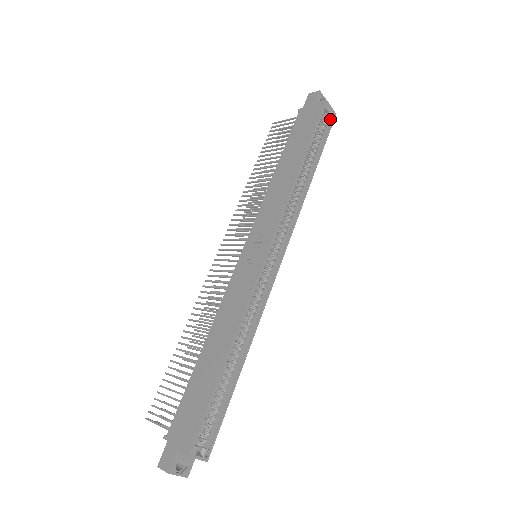
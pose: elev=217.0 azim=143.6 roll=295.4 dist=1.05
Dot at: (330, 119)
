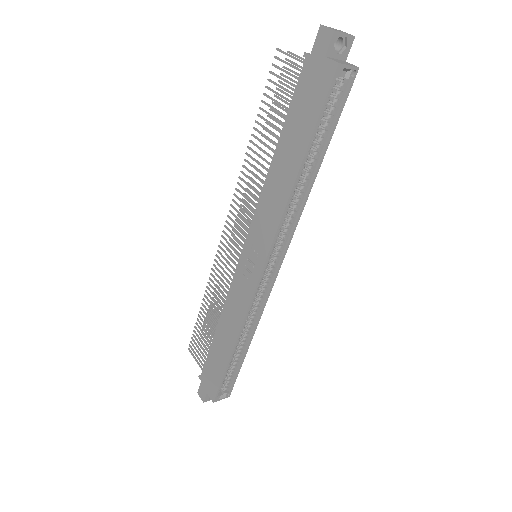
Dot at: (348, 79)
